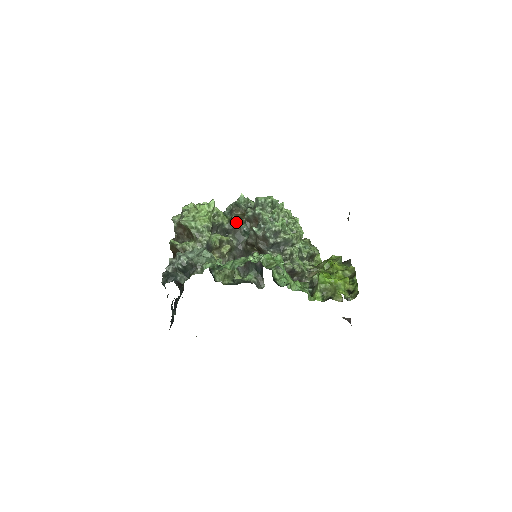
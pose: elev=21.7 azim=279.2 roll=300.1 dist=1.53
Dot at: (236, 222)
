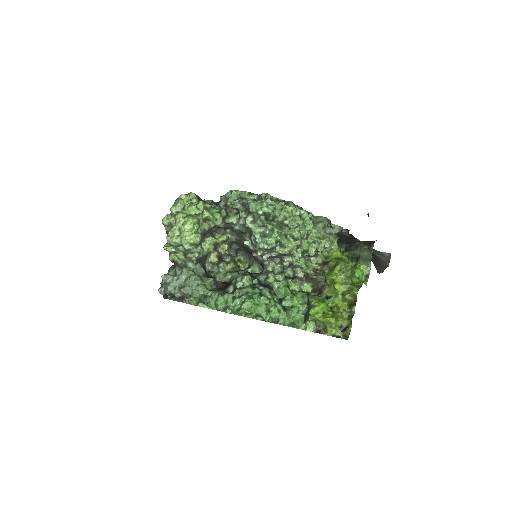
Dot at: (231, 222)
